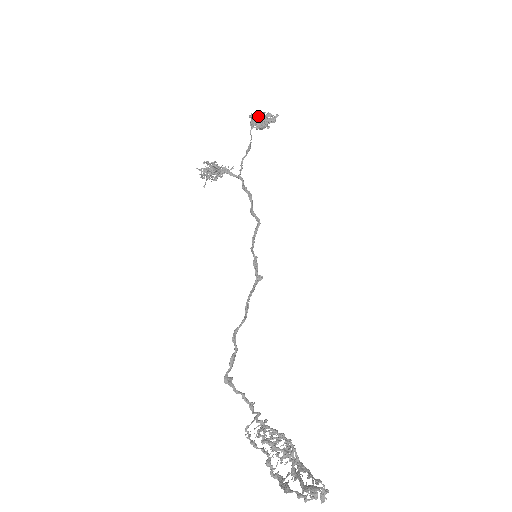
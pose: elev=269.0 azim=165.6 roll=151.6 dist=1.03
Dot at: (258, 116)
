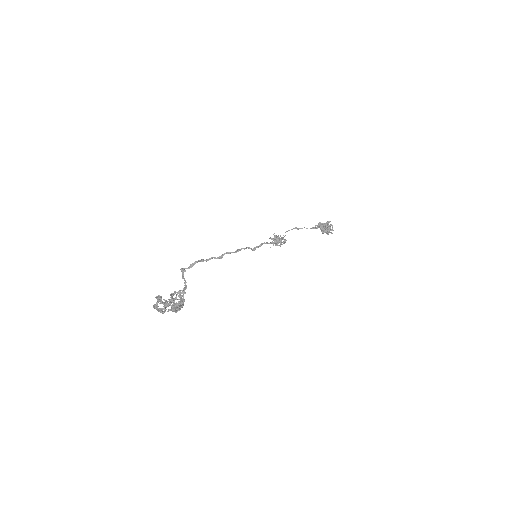
Dot at: occluded
